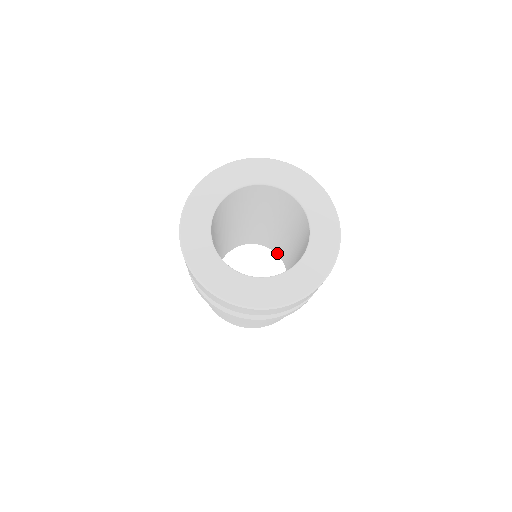
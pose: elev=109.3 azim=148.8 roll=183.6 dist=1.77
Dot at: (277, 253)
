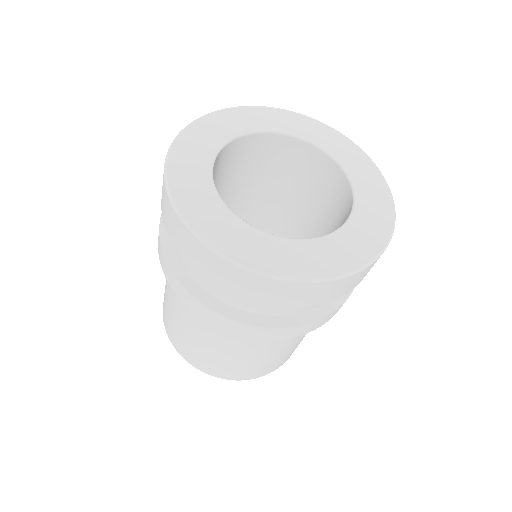
Dot at: occluded
